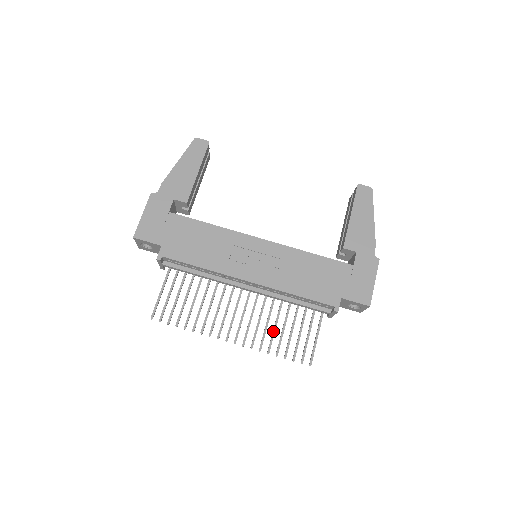
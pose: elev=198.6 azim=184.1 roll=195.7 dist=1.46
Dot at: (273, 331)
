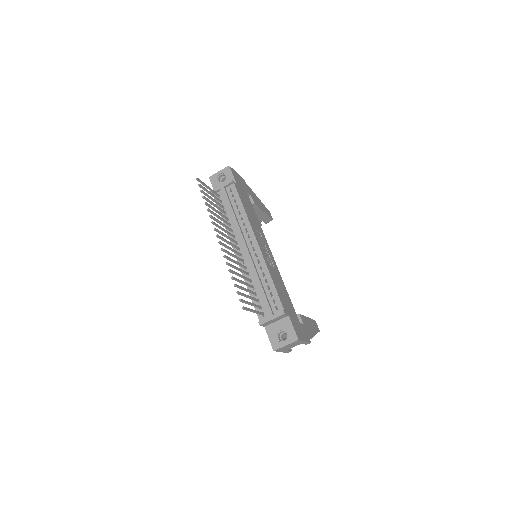
Dot at: occluded
